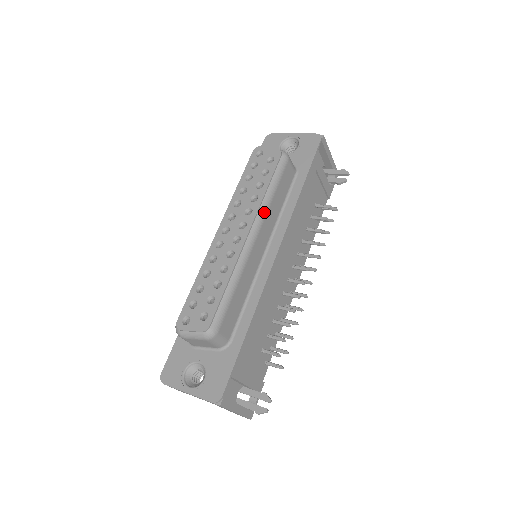
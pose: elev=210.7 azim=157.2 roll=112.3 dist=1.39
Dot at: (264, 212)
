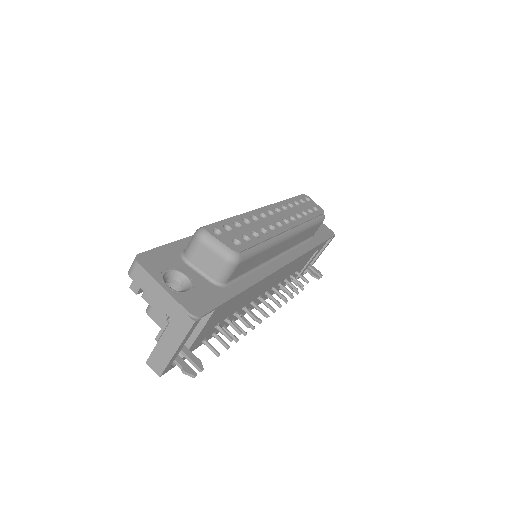
Dot at: (301, 230)
